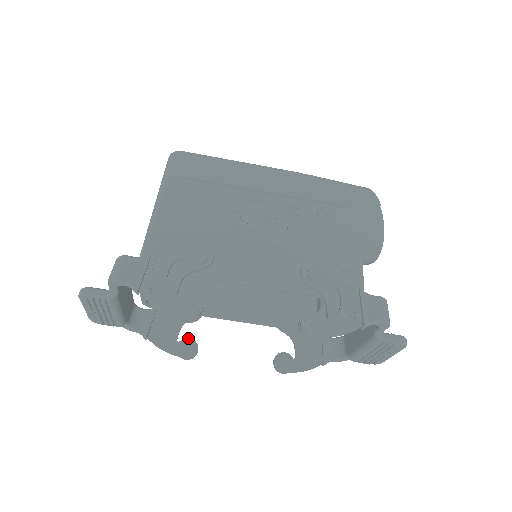
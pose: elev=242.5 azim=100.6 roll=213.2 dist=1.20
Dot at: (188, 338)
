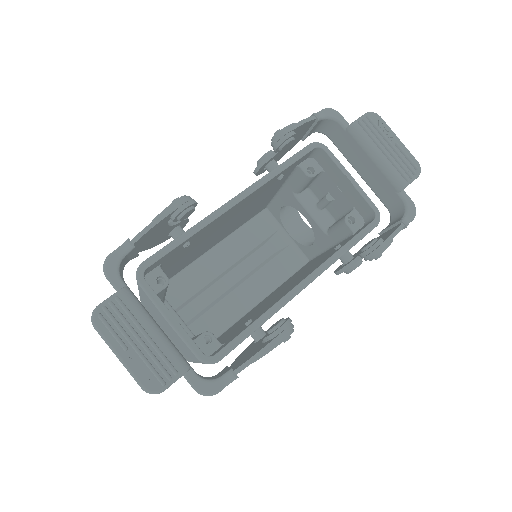
Dot at: occluded
